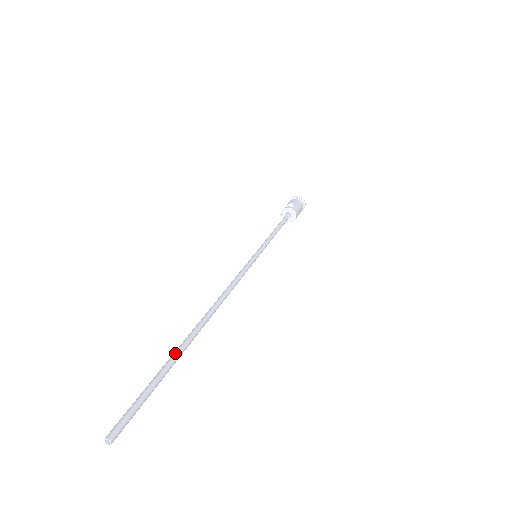
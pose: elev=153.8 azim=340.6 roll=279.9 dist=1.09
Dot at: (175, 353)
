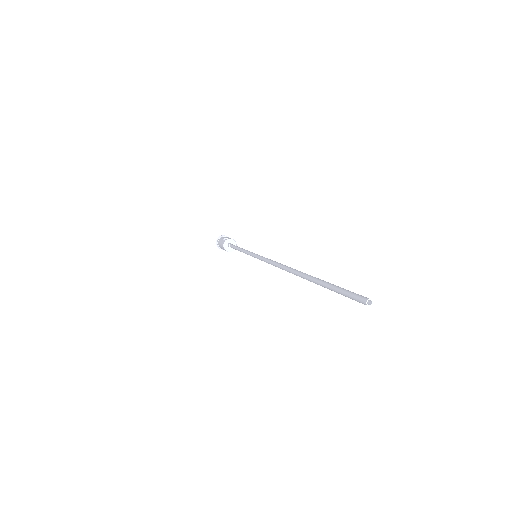
Dot at: (318, 278)
